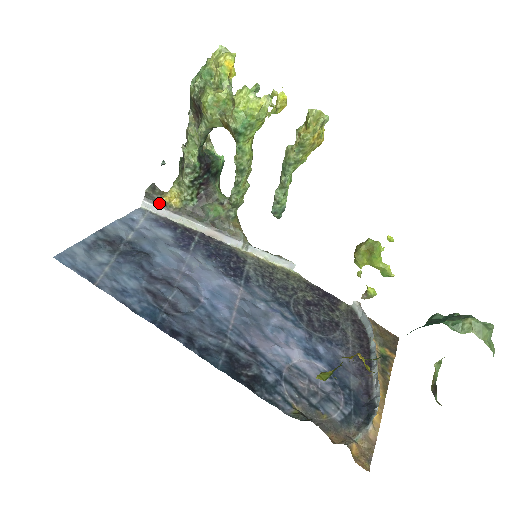
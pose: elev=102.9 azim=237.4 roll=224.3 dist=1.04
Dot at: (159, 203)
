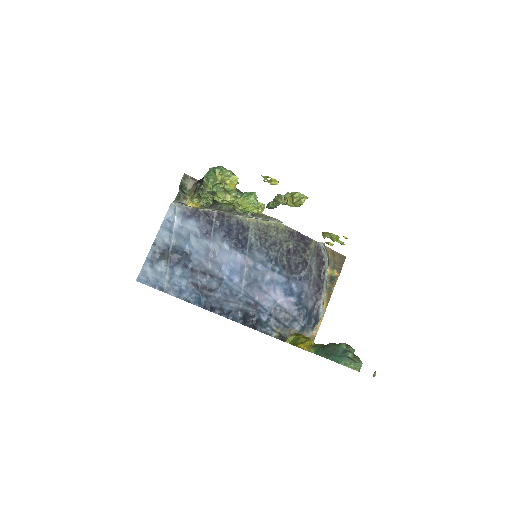
Dot at: (184, 203)
